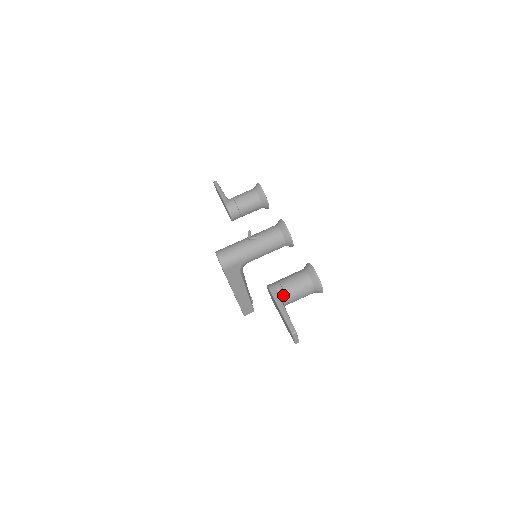
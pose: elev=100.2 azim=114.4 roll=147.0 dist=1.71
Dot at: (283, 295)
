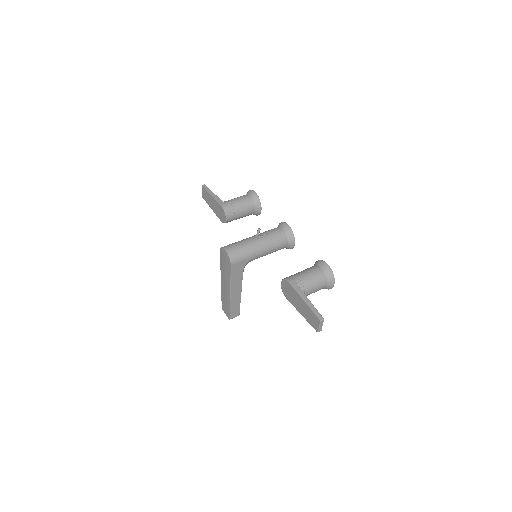
Dot at: (302, 287)
